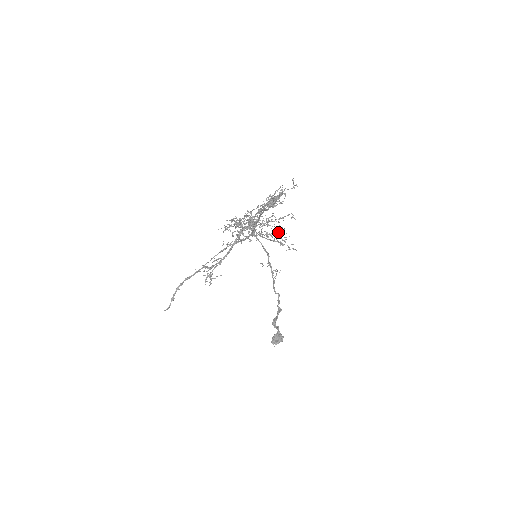
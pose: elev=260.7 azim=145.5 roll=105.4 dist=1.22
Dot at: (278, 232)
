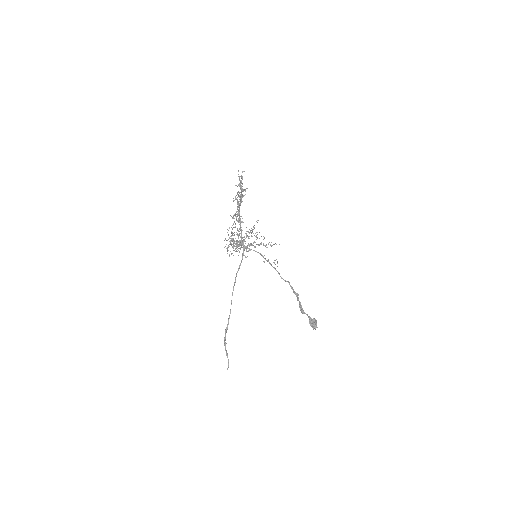
Dot at: (257, 237)
